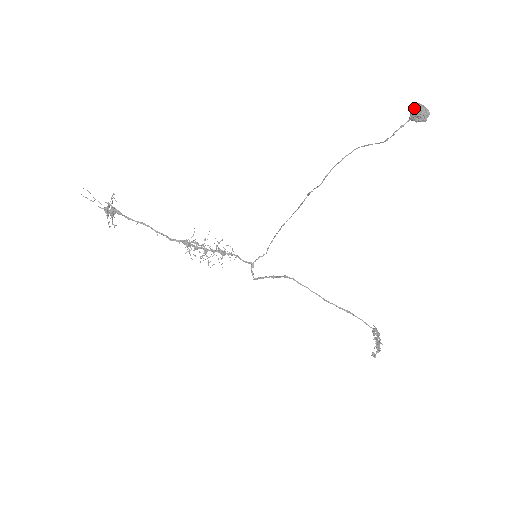
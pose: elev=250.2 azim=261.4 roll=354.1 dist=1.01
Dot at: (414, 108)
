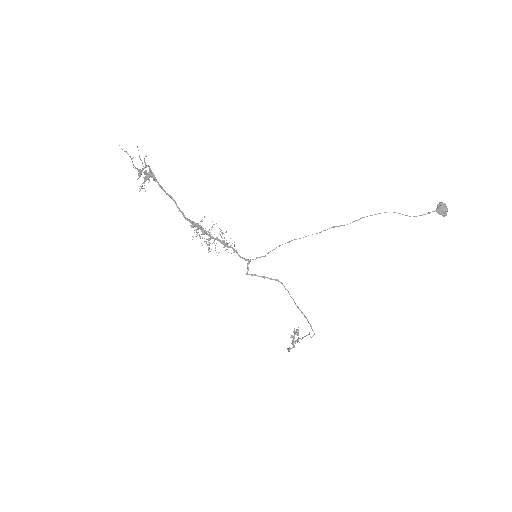
Dot at: (442, 205)
